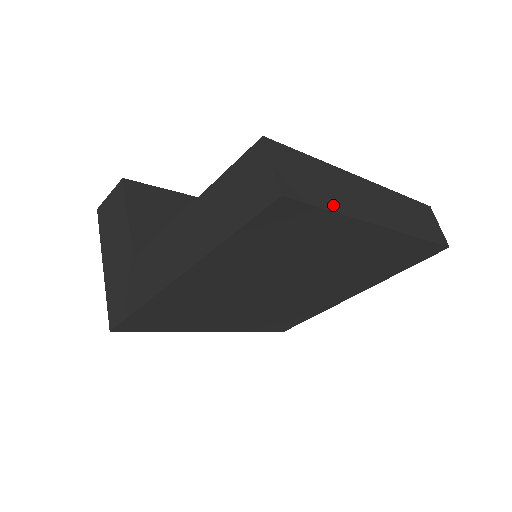
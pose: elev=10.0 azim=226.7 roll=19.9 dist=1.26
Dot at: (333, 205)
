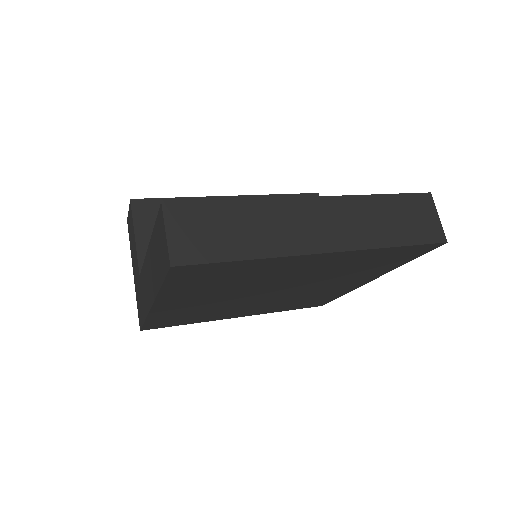
Dot at: (246, 252)
